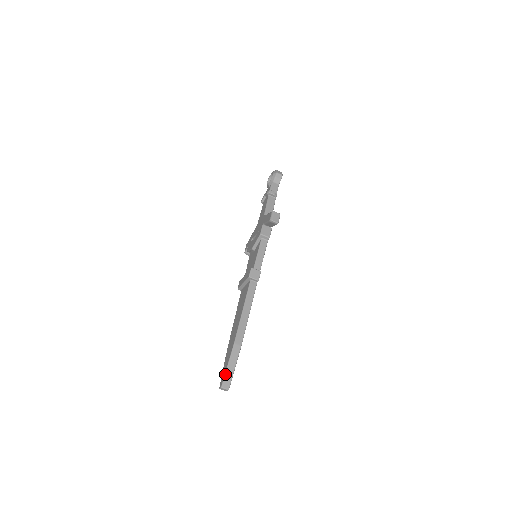
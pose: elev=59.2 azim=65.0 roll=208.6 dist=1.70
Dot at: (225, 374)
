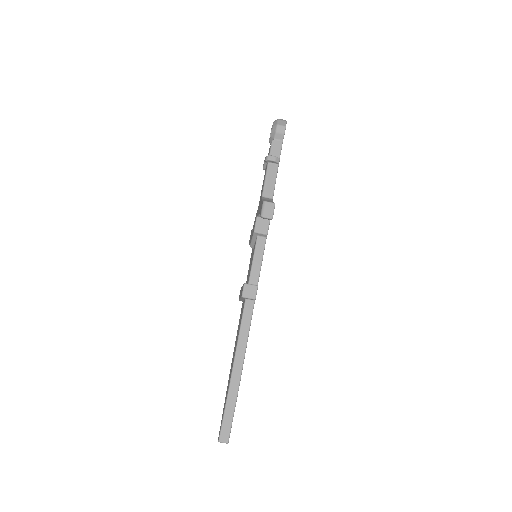
Dot at: (221, 426)
